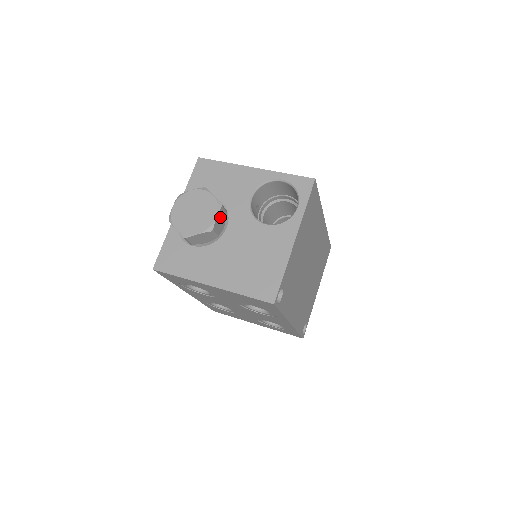
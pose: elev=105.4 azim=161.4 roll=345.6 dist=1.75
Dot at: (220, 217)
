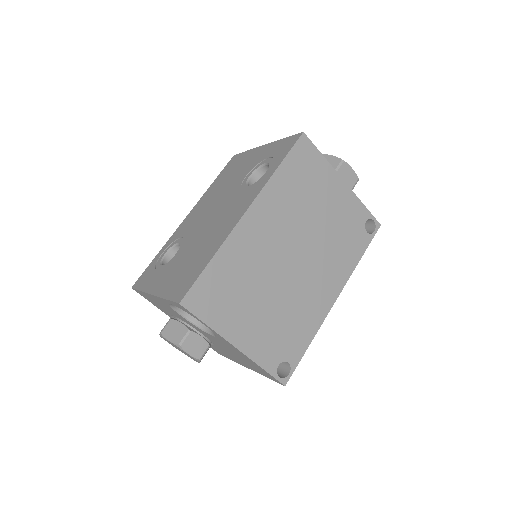
Dot at: (191, 346)
